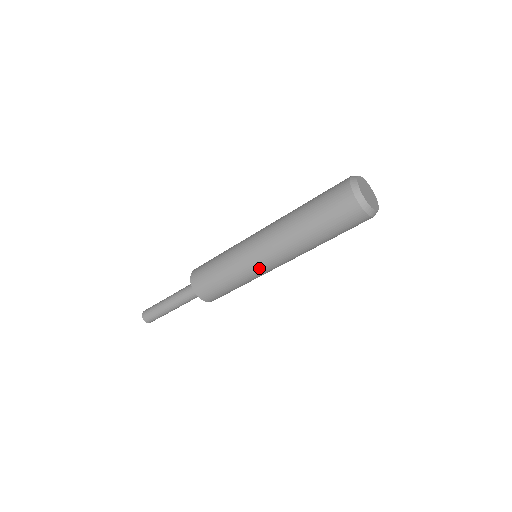
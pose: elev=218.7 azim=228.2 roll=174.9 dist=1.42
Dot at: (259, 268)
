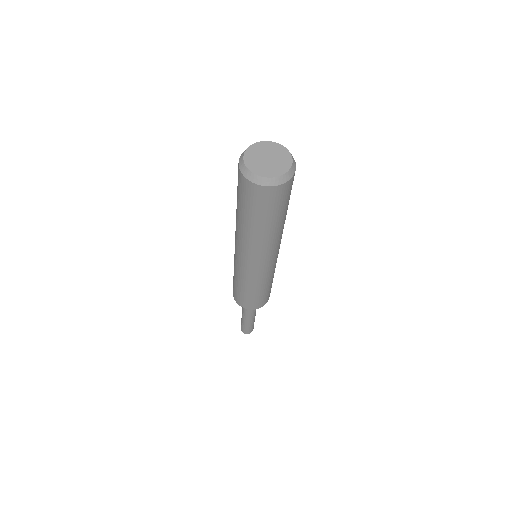
Dot at: (247, 269)
